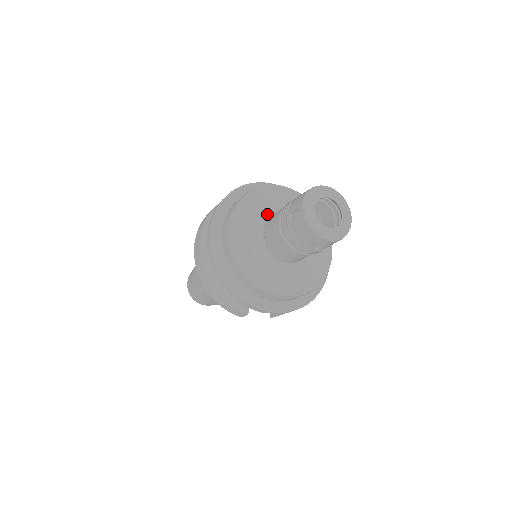
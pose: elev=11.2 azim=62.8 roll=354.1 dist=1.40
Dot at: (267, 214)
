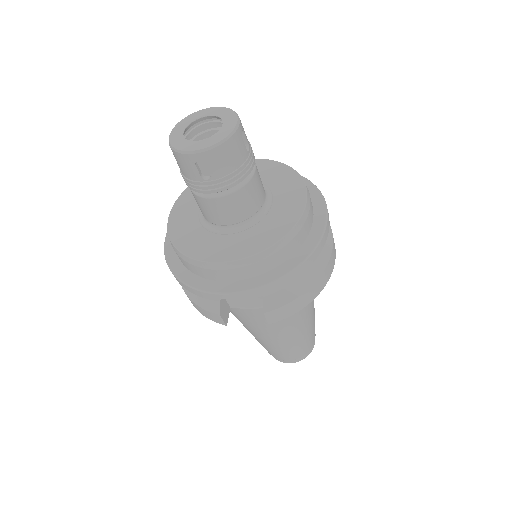
Dot at: occluded
